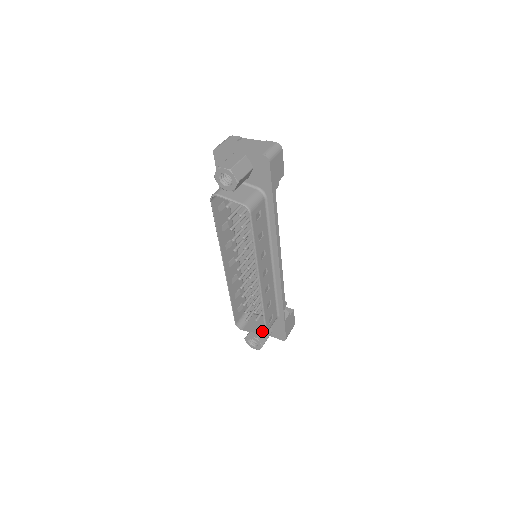
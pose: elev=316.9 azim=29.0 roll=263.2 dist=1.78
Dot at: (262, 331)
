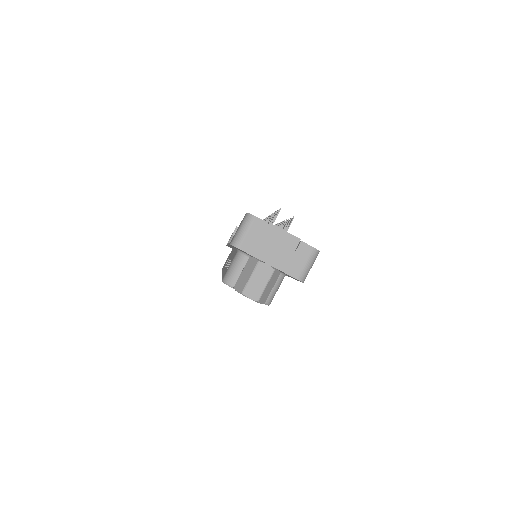
Dot at: occluded
